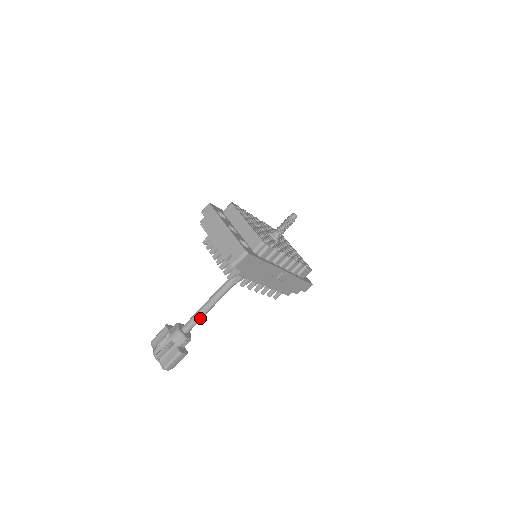
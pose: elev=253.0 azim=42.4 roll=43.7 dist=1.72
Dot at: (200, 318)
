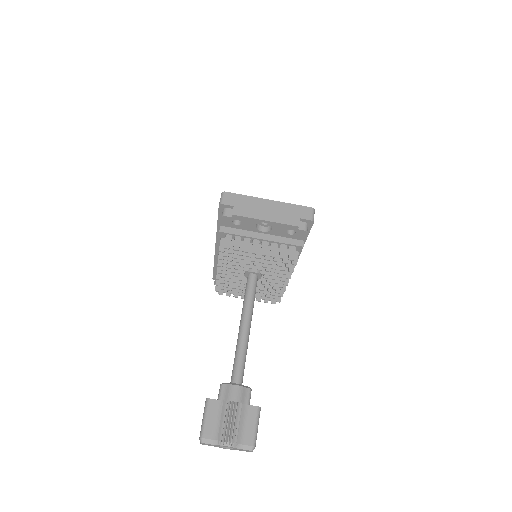
Dot at: occluded
